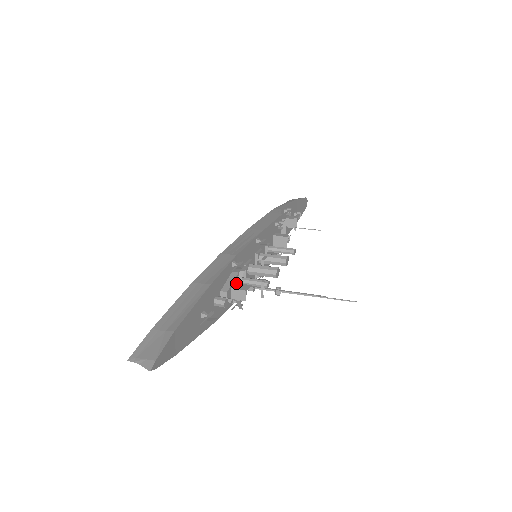
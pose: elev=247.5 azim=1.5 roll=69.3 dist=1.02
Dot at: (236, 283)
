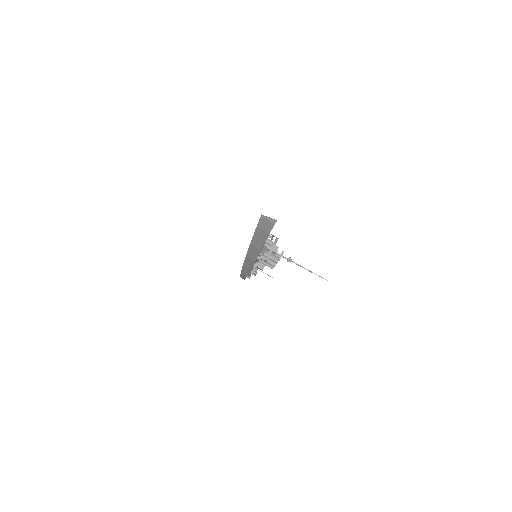
Dot at: occluded
